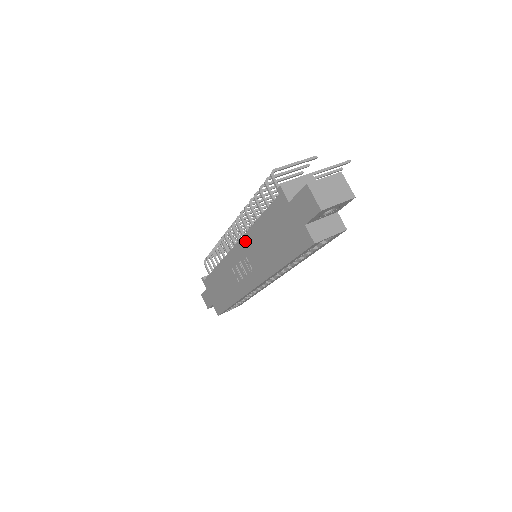
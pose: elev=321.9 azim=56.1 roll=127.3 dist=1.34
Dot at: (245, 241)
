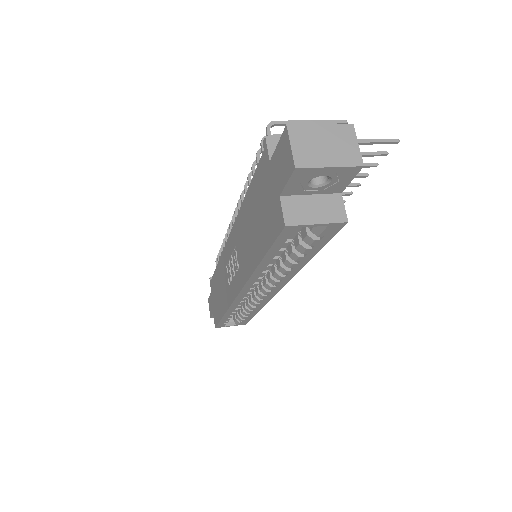
Dot at: (236, 227)
